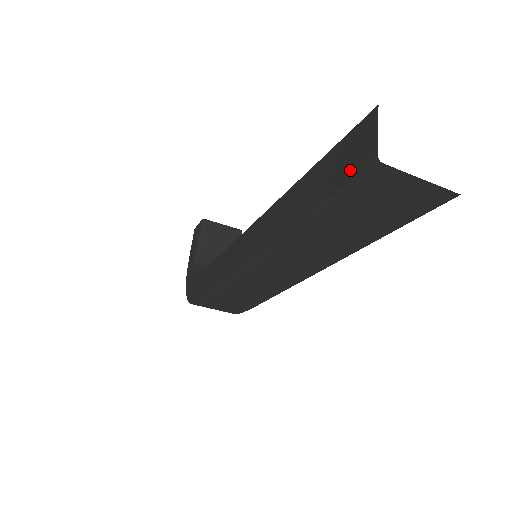
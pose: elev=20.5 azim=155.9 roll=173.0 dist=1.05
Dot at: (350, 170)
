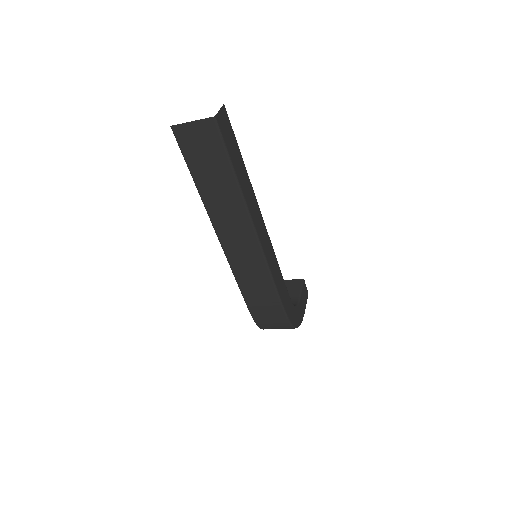
Dot at: occluded
